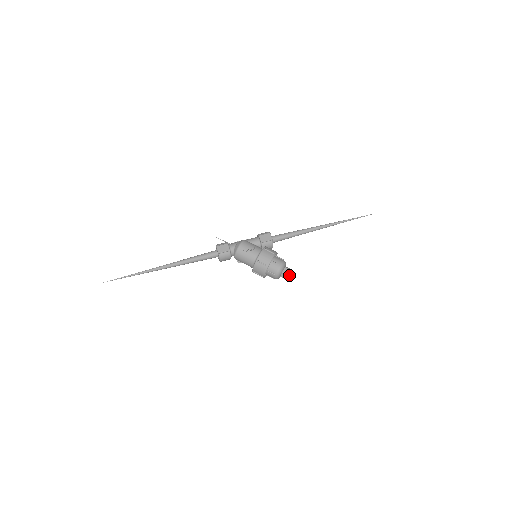
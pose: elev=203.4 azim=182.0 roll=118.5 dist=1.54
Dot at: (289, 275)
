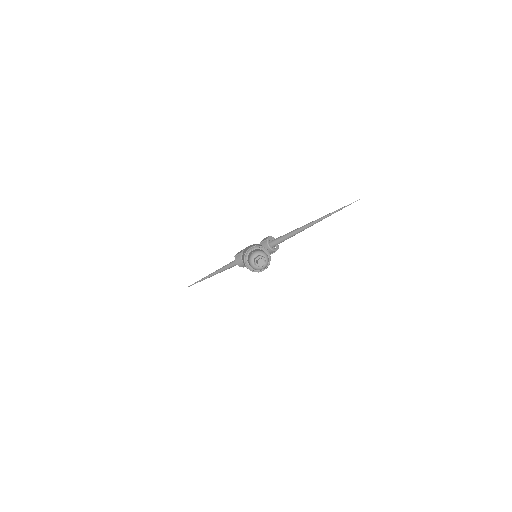
Dot at: (257, 260)
